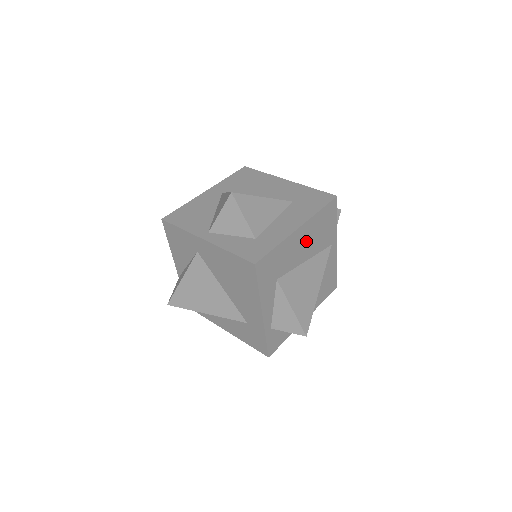
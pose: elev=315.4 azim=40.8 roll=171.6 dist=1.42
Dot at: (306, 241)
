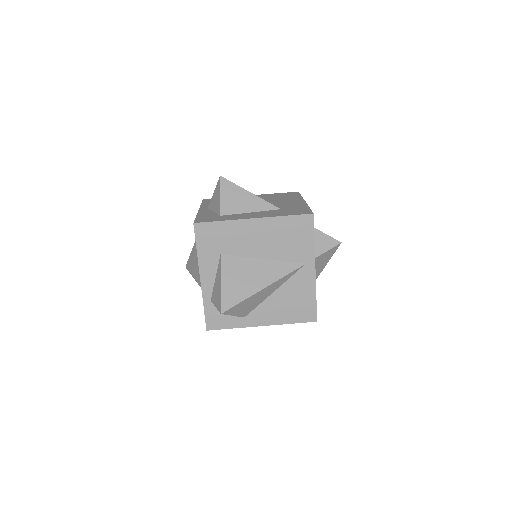
Dot at: (264, 238)
